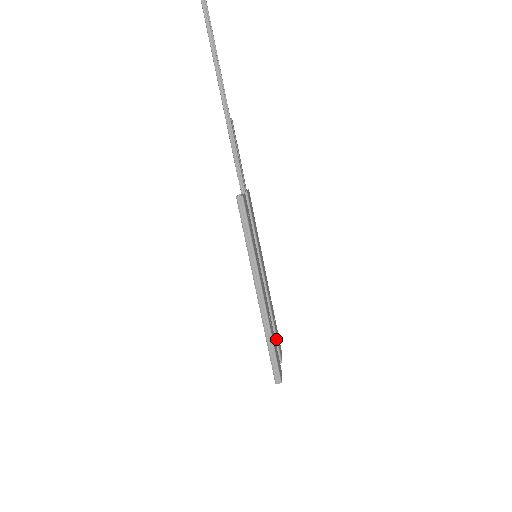
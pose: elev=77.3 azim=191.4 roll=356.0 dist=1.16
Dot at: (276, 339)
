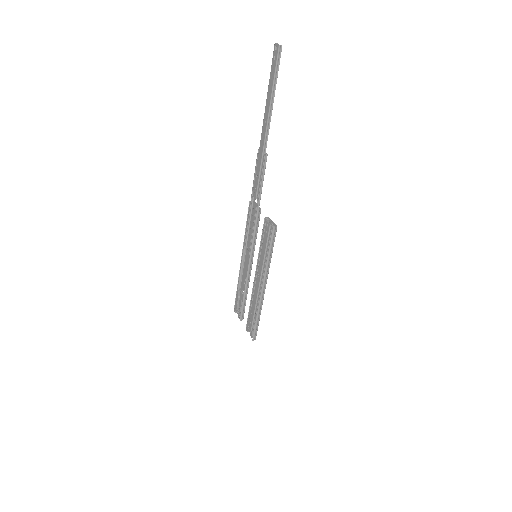
Dot at: occluded
